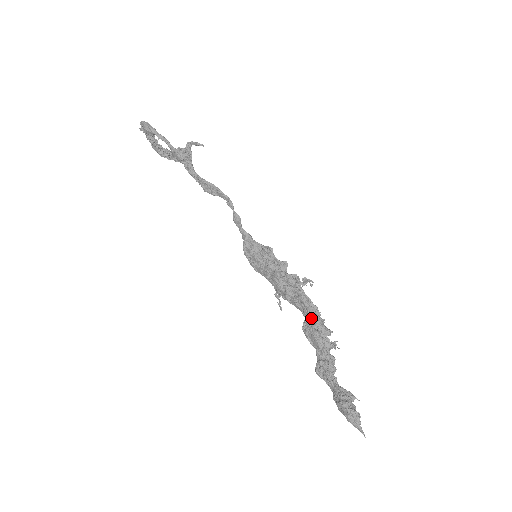
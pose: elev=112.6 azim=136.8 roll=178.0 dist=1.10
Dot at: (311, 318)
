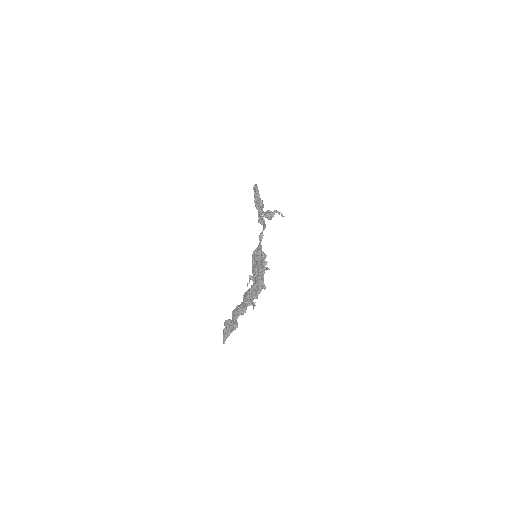
Dot at: (253, 285)
